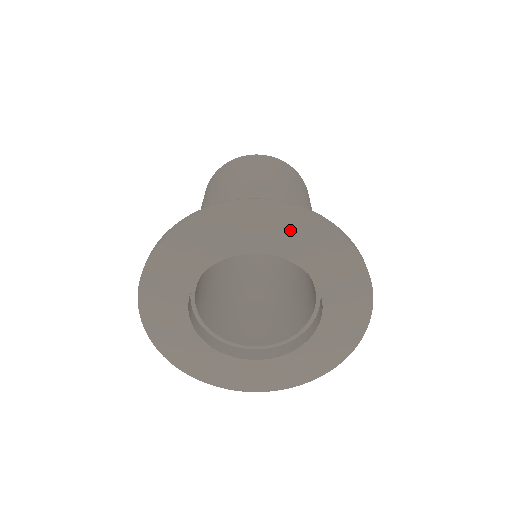
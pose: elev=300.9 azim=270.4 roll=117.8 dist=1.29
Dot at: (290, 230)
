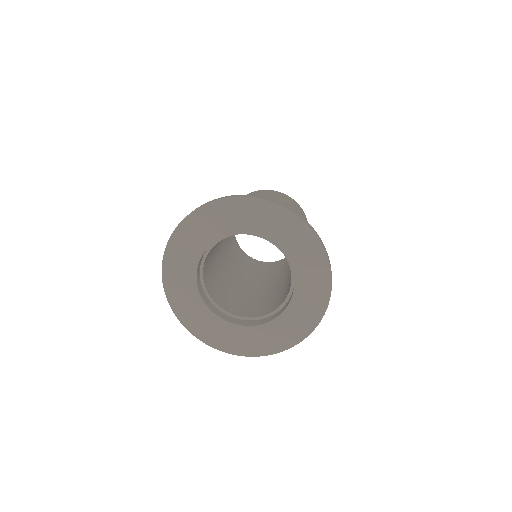
Dot at: (314, 264)
